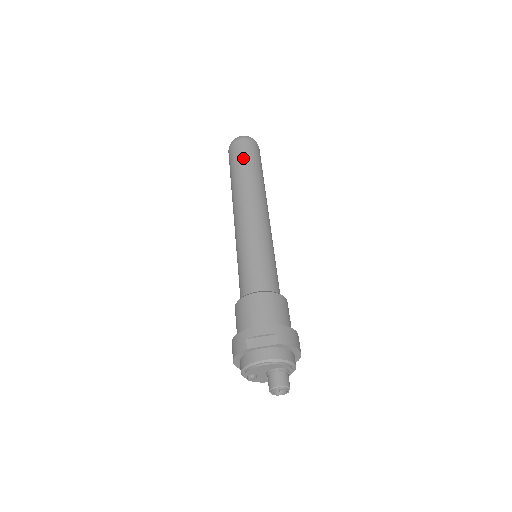
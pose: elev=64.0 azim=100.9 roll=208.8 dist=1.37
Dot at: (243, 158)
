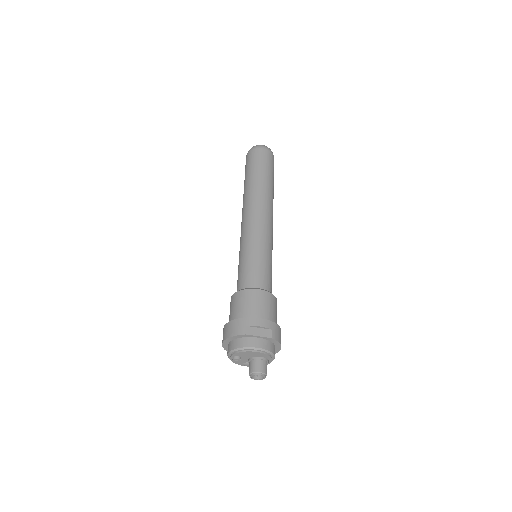
Dot at: (263, 166)
